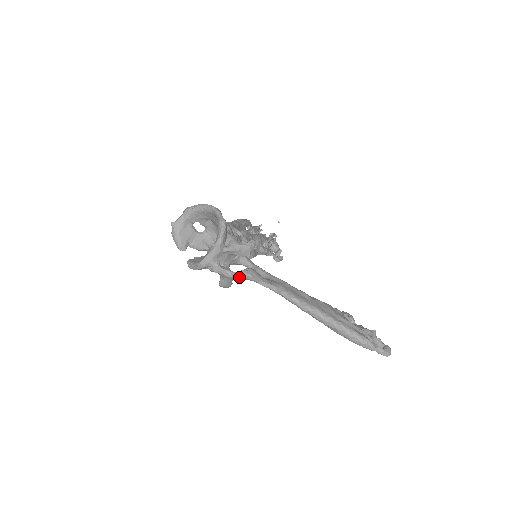
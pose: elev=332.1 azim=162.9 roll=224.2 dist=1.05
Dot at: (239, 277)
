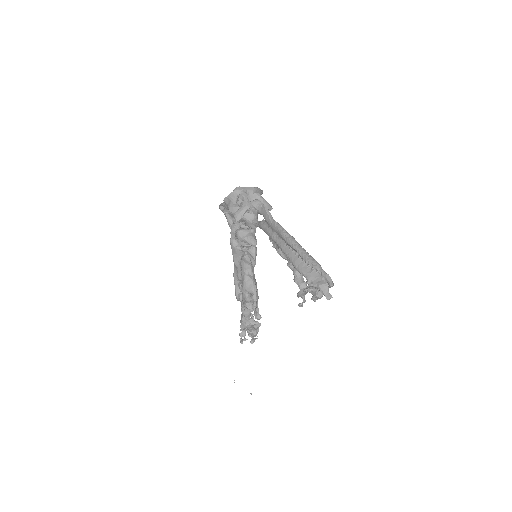
Dot at: (254, 202)
